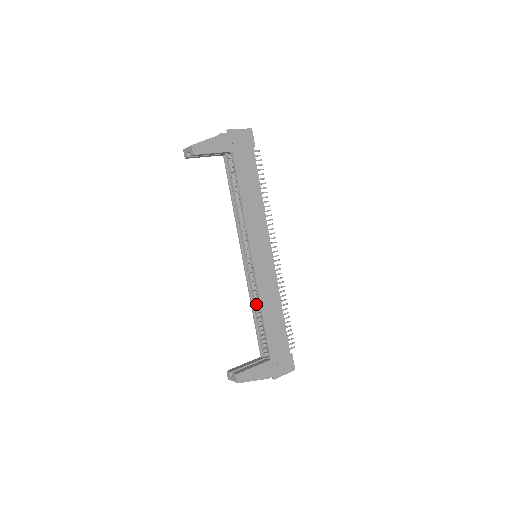
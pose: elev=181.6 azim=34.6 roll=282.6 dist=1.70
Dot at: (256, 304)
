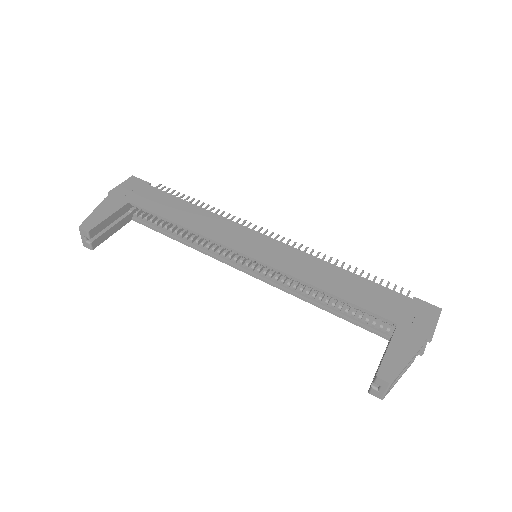
Dot at: (312, 295)
